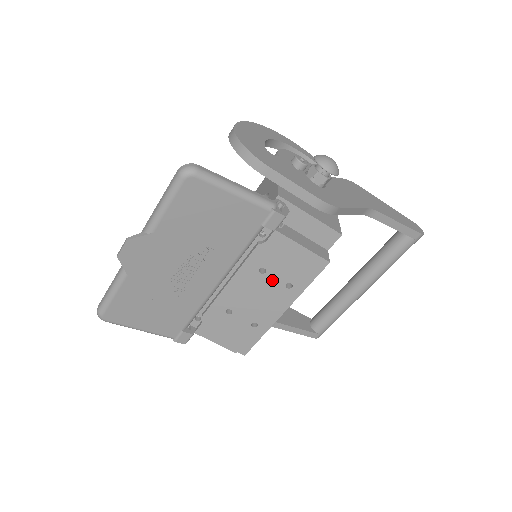
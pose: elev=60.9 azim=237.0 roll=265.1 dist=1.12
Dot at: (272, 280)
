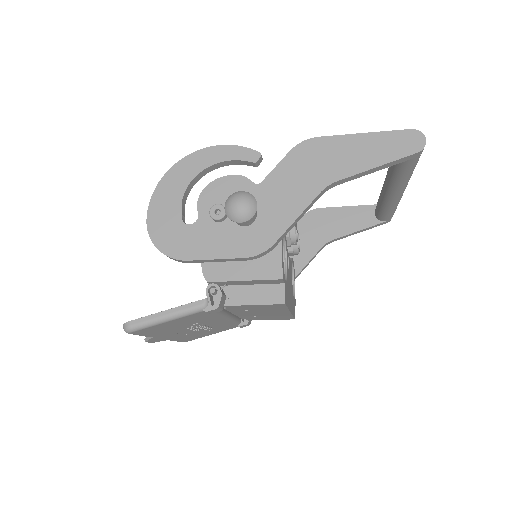
Dot at: (259, 311)
